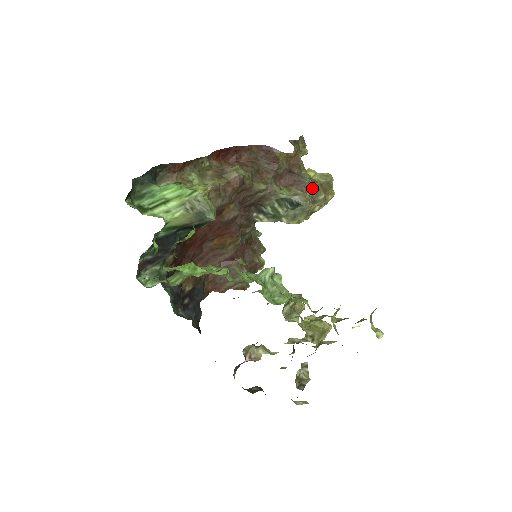
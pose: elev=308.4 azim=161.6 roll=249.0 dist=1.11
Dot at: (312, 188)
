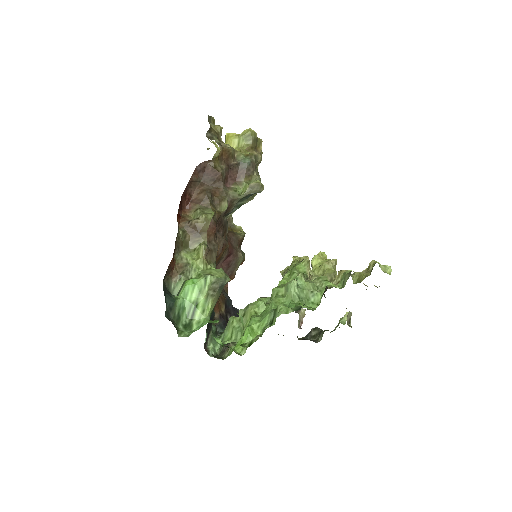
Dot at: (254, 166)
